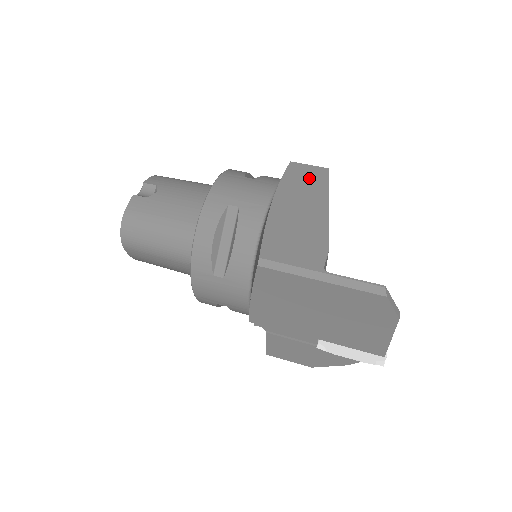
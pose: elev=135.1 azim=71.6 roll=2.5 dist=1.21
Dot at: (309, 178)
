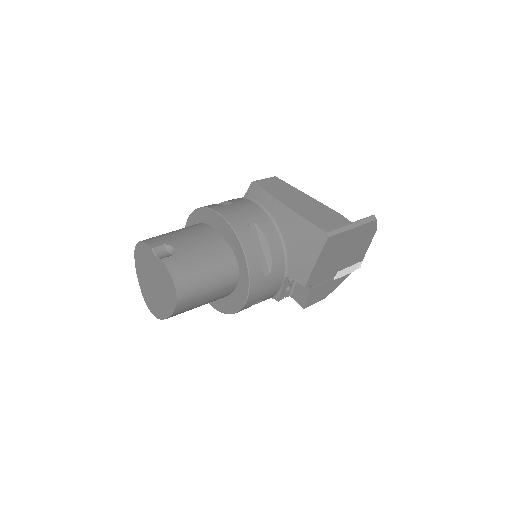
Dot at: (277, 185)
